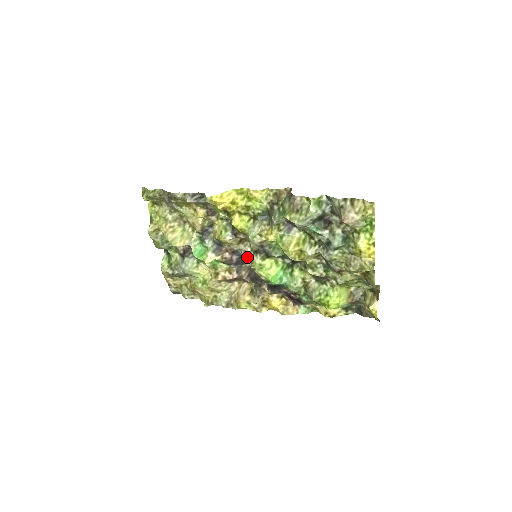
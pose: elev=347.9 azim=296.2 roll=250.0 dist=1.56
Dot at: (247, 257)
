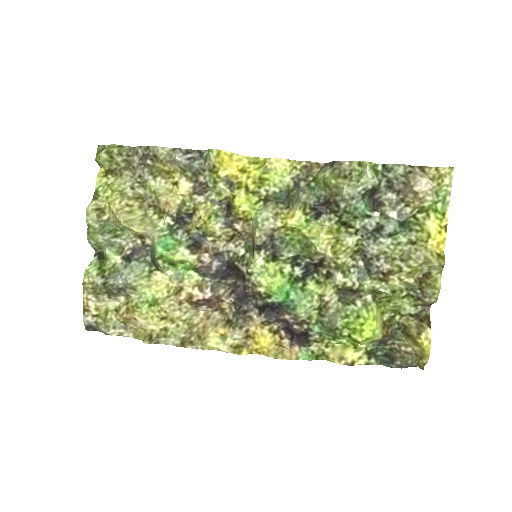
Dot at: (238, 260)
